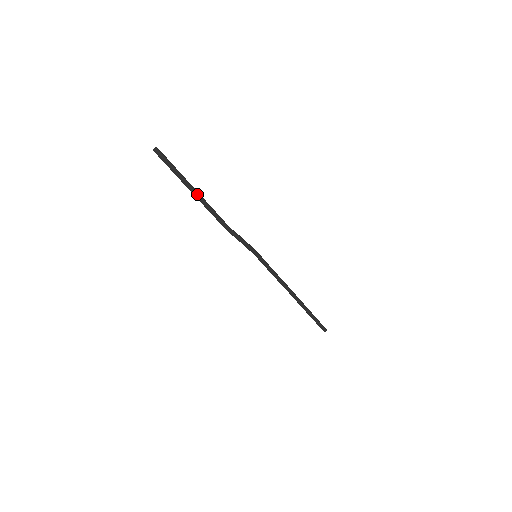
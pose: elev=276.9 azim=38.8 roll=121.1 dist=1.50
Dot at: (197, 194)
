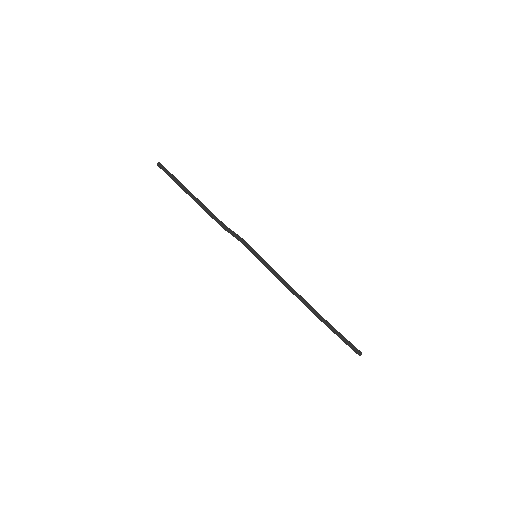
Dot at: (193, 195)
